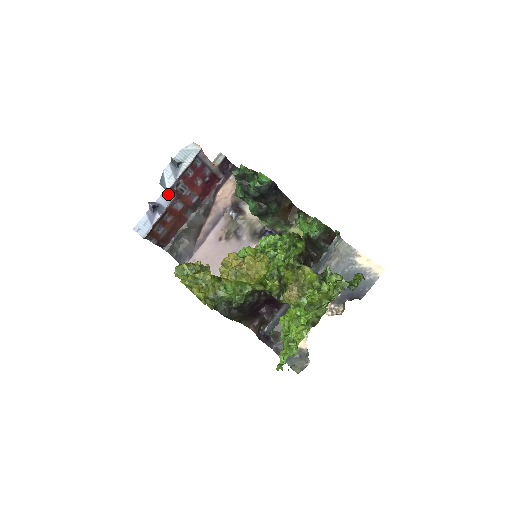
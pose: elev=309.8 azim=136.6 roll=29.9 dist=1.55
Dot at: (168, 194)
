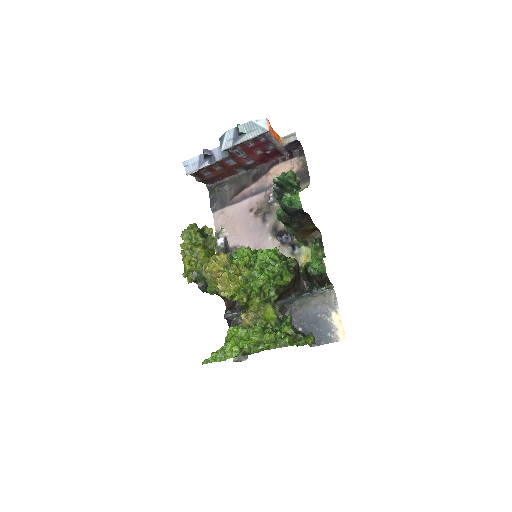
Dot at: occluded
